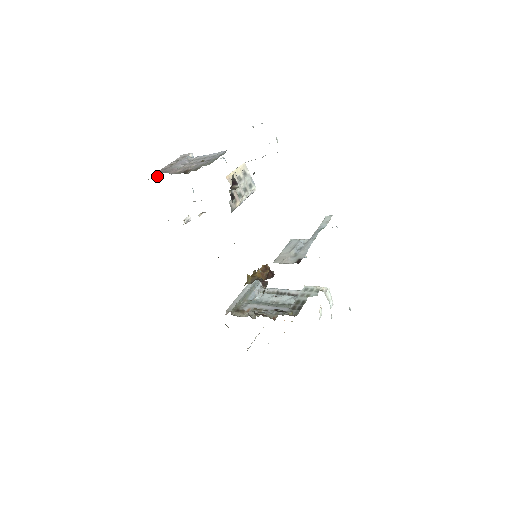
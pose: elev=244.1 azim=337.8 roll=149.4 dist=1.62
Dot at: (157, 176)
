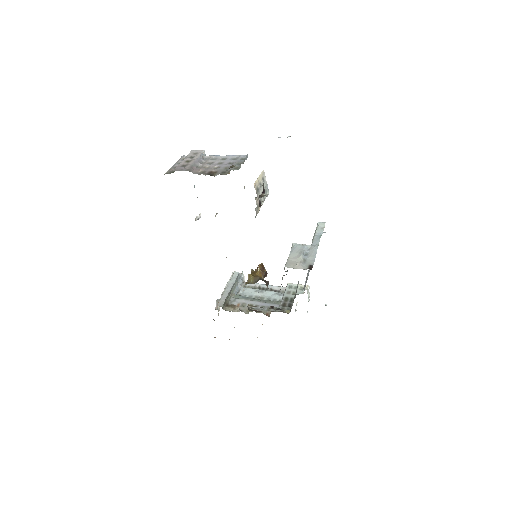
Dot at: (173, 172)
